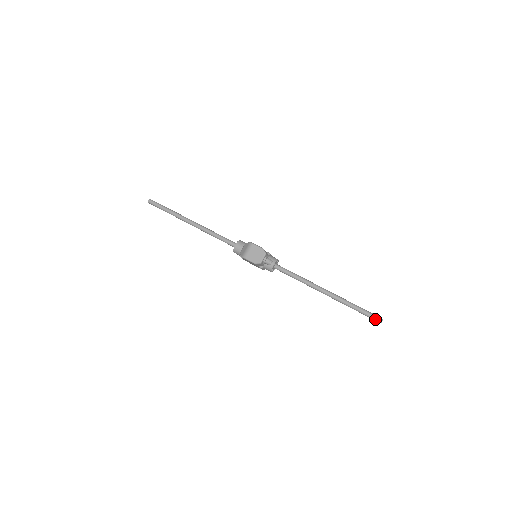
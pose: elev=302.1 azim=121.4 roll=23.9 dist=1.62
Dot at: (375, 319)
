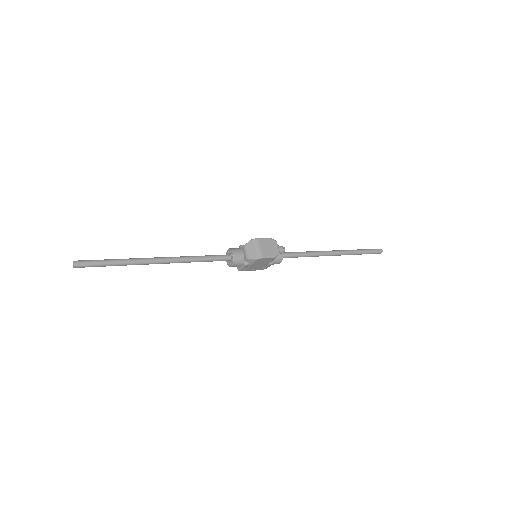
Dot at: (378, 252)
